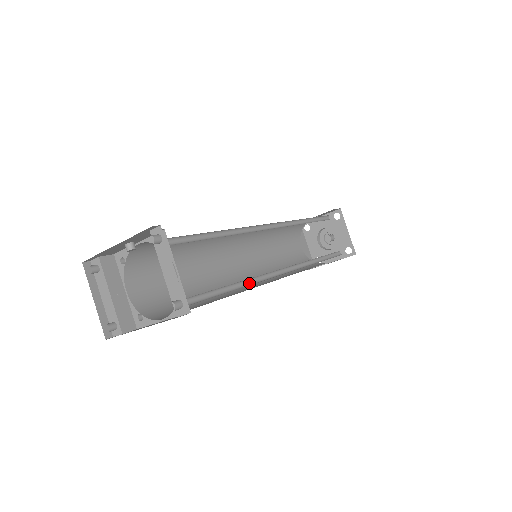
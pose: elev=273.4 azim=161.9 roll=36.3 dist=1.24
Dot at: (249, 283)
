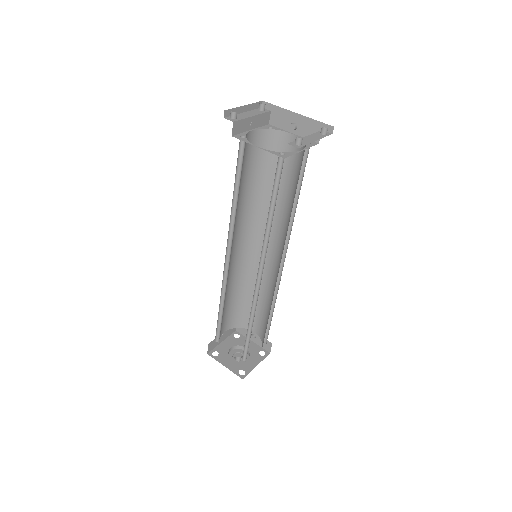
Dot at: (265, 233)
